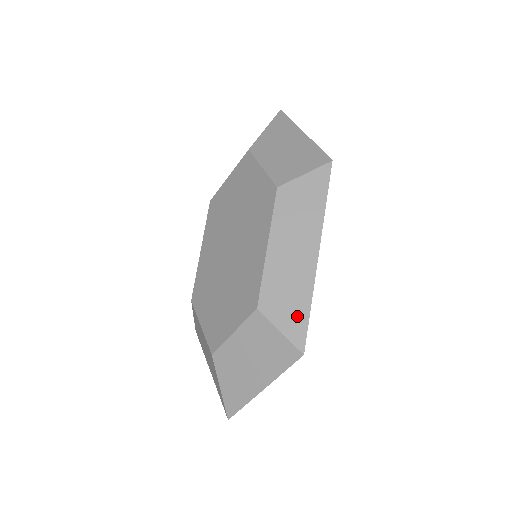
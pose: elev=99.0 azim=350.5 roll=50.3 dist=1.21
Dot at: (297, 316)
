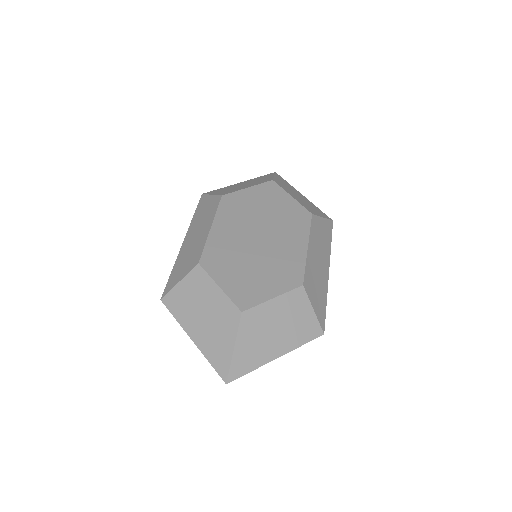
Dot at: (321, 304)
